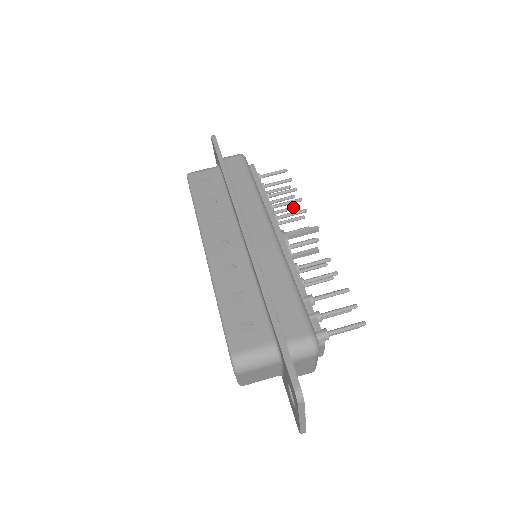
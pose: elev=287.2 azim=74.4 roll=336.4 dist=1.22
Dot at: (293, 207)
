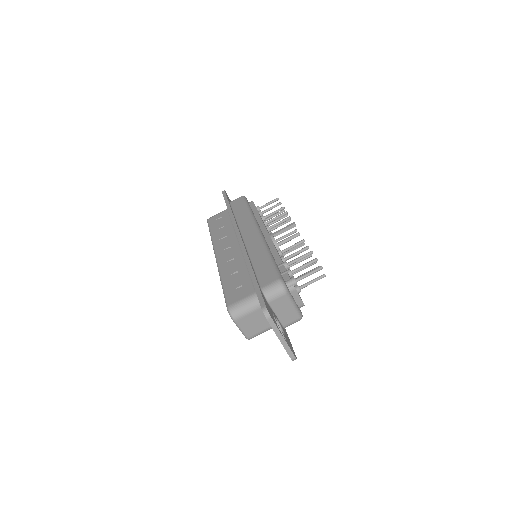
Dot at: occluded
